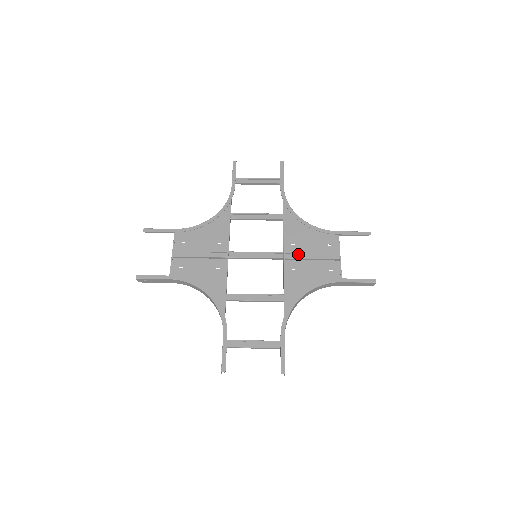
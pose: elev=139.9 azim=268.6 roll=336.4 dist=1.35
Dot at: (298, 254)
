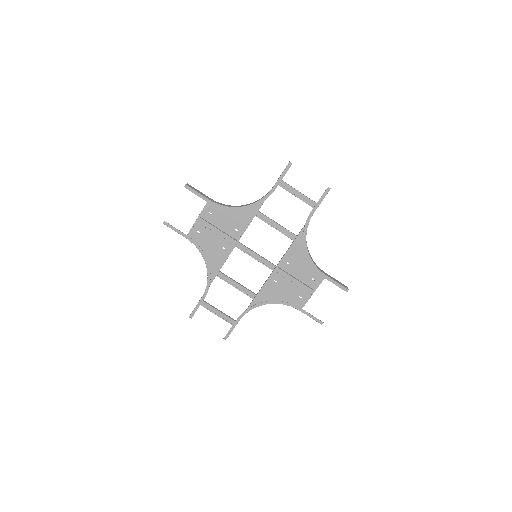
Dot at: (286, 273)
